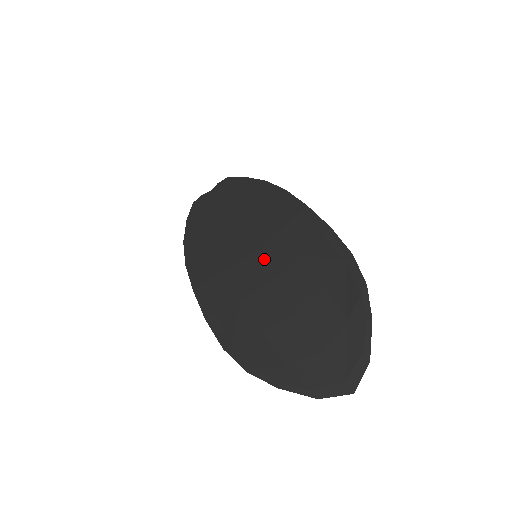
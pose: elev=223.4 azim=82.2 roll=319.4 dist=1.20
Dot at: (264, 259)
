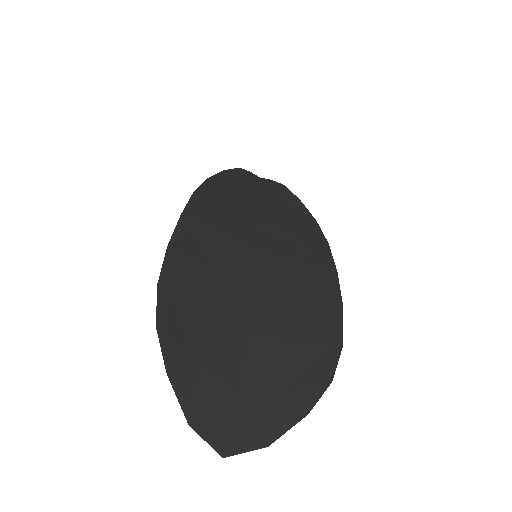
Dot at: (263, 265)
